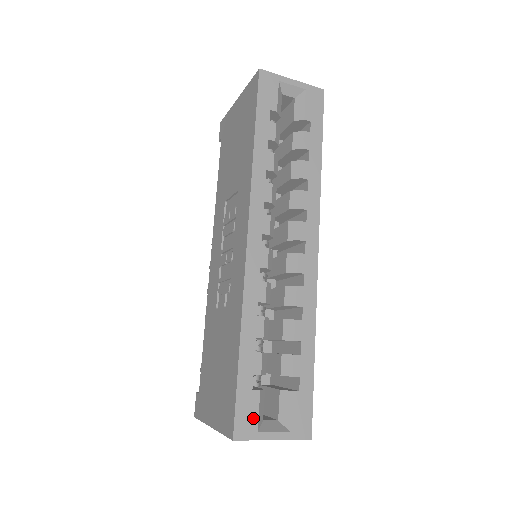
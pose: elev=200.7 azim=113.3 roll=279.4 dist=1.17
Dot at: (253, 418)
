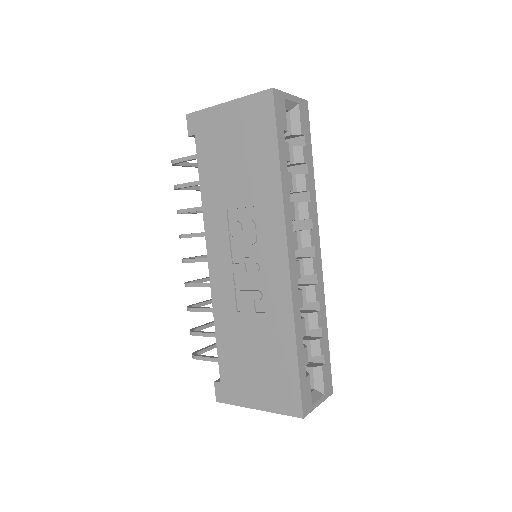
Dot at: (309, 397)
